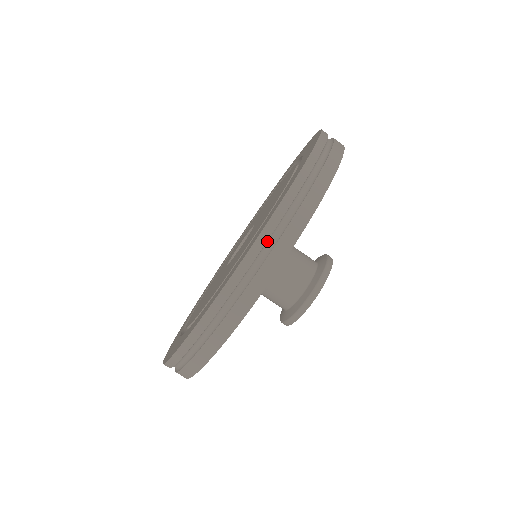
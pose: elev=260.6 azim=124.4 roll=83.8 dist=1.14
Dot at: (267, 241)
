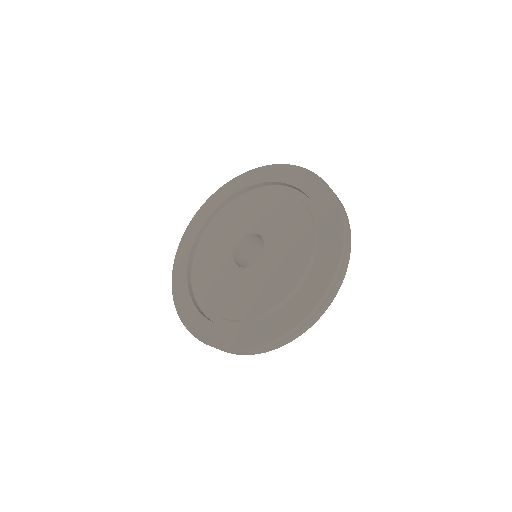
Dot at: (330, 289)
